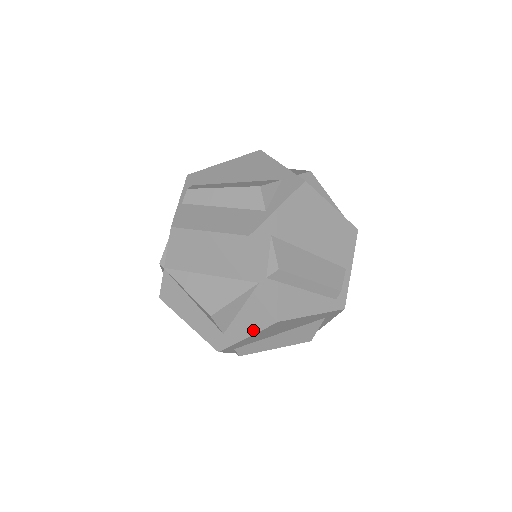
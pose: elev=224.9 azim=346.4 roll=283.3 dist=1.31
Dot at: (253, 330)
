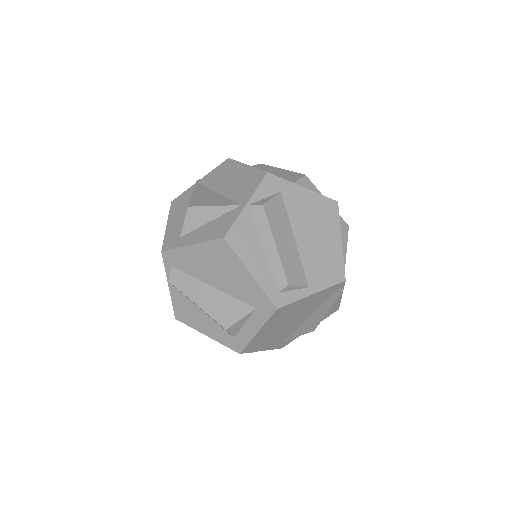
Dot at: (201, 240)
